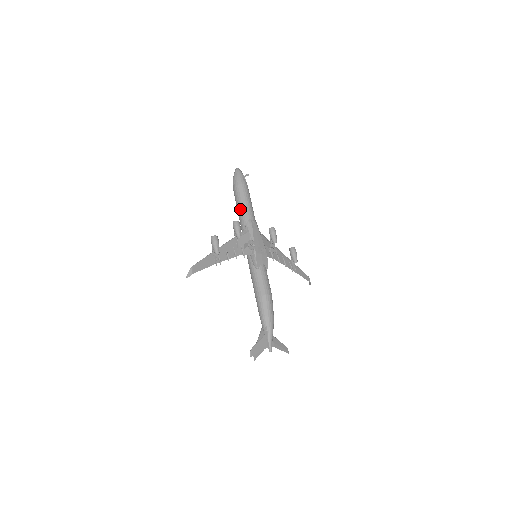
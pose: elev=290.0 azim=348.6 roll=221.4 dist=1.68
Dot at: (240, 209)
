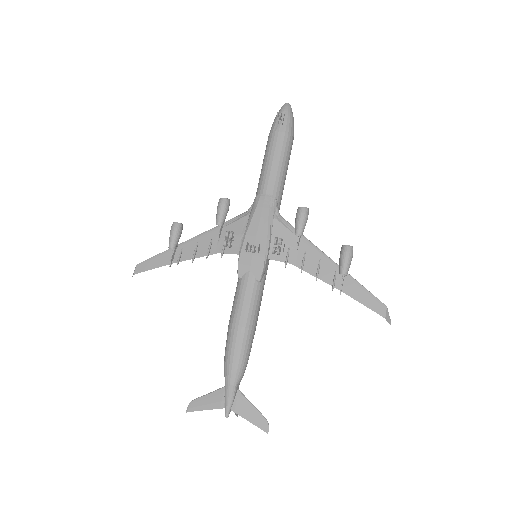
Dot at: (260, 175)
